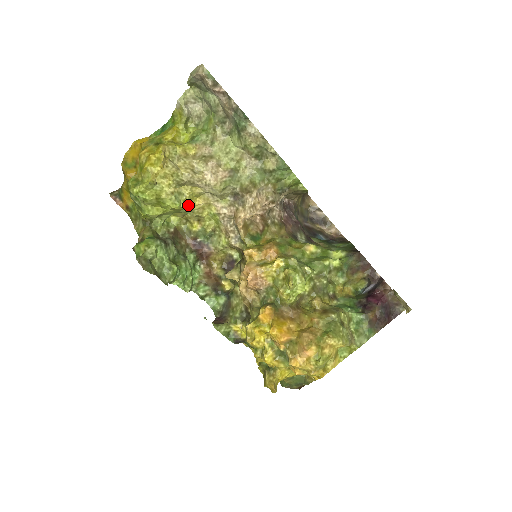
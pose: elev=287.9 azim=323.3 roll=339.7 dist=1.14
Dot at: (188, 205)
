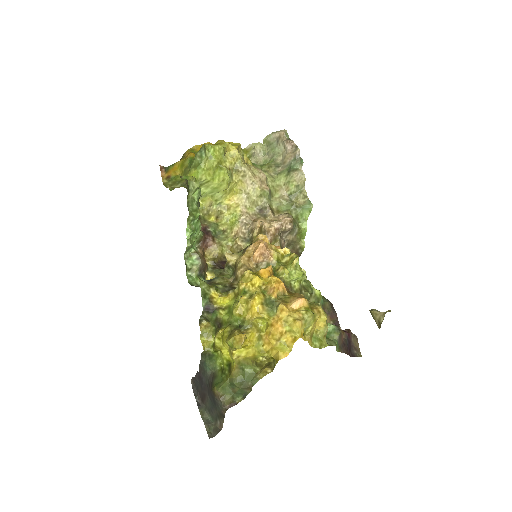
Dot at: (228, 191)
